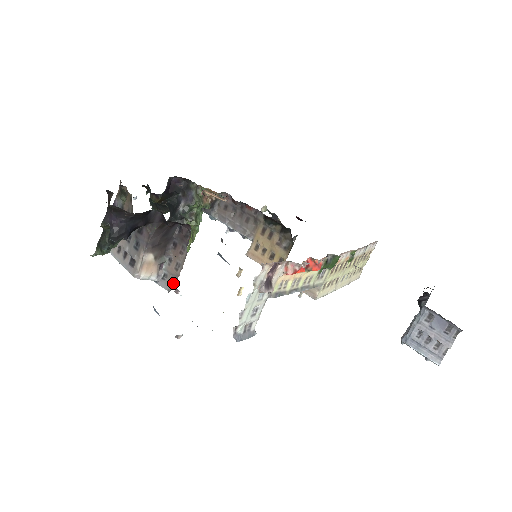
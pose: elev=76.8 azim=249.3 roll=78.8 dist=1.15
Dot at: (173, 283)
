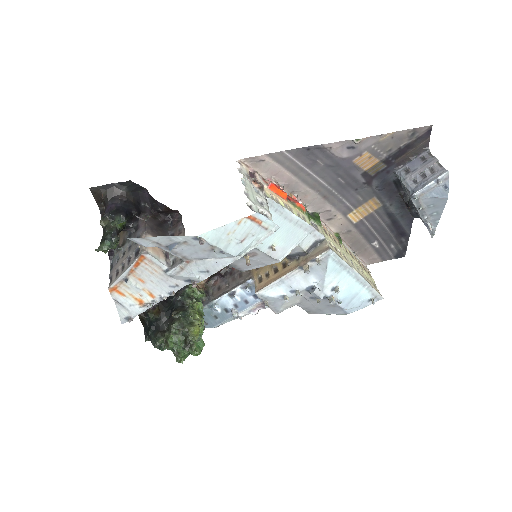
Dot at: occluded
